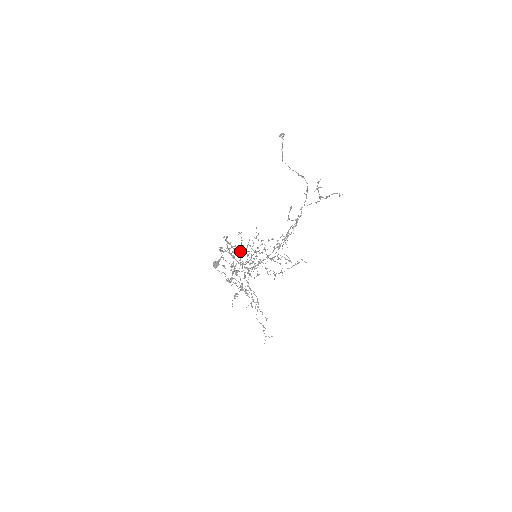
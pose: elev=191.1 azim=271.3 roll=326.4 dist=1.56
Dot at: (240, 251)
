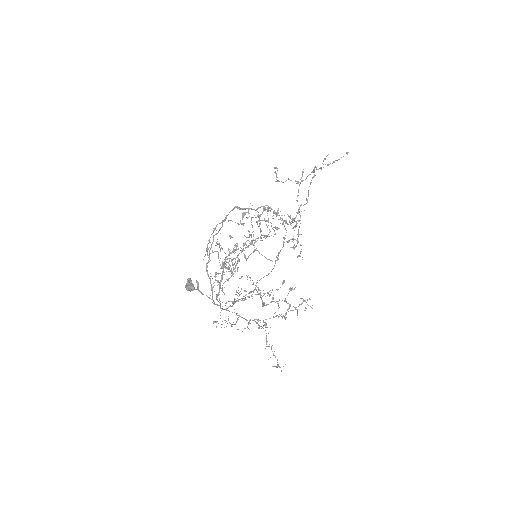
Dot at: (229, 269)
